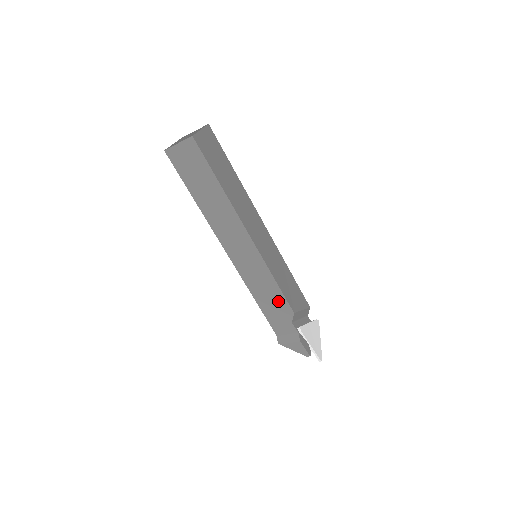
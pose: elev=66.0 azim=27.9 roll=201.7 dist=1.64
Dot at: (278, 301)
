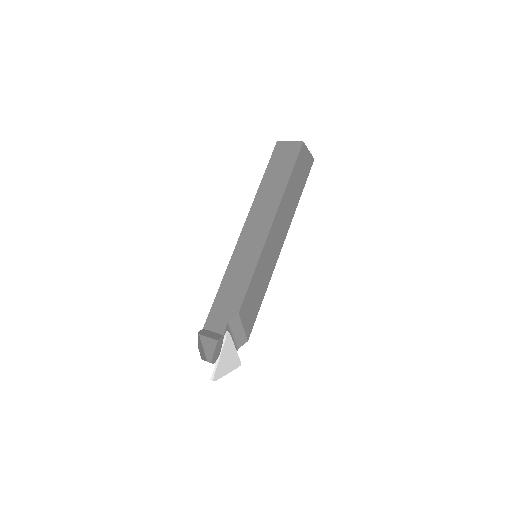
Dot at: (237, 294)
